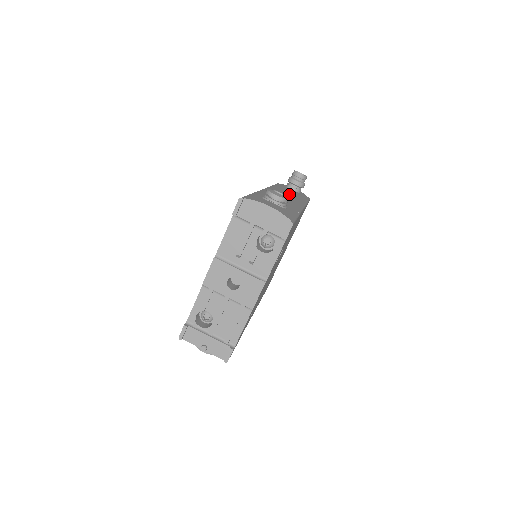
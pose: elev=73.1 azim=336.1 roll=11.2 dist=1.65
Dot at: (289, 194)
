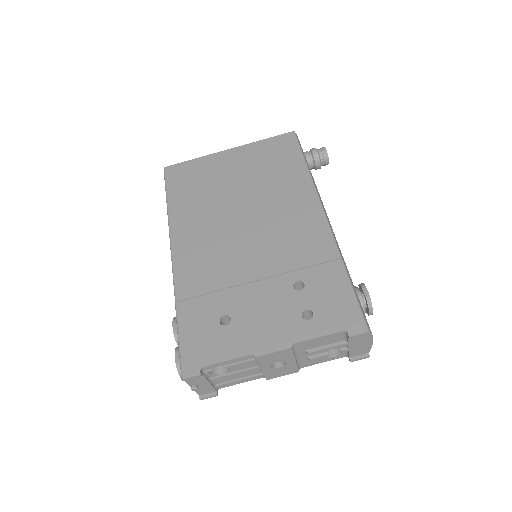
Dot at: occluded
